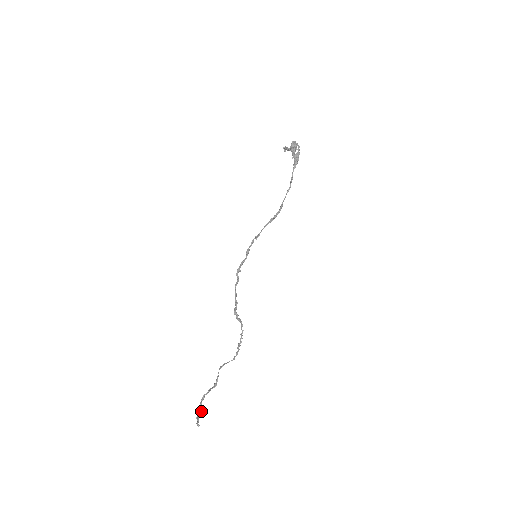
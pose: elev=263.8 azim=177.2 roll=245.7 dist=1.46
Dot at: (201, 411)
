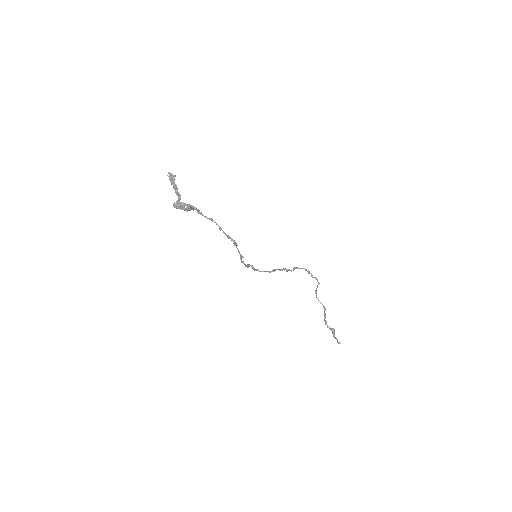
Dot at: (333, 332)
